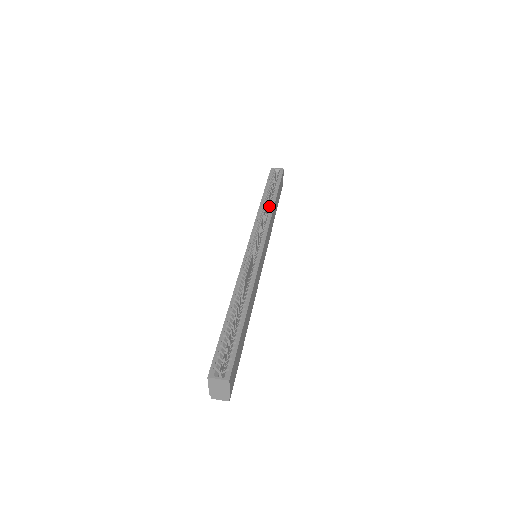
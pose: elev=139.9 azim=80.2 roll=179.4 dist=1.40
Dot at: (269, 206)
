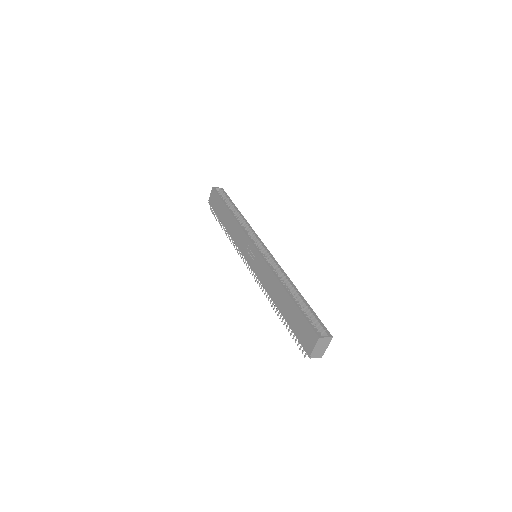
Dot at: (239, 217)
